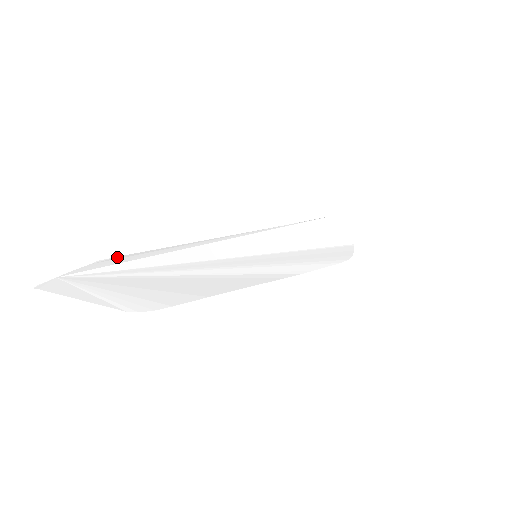
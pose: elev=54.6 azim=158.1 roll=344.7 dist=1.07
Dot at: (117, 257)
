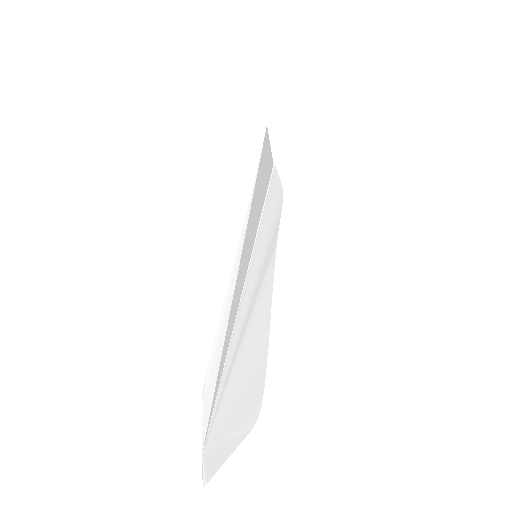
Dot at: (207, 372)
